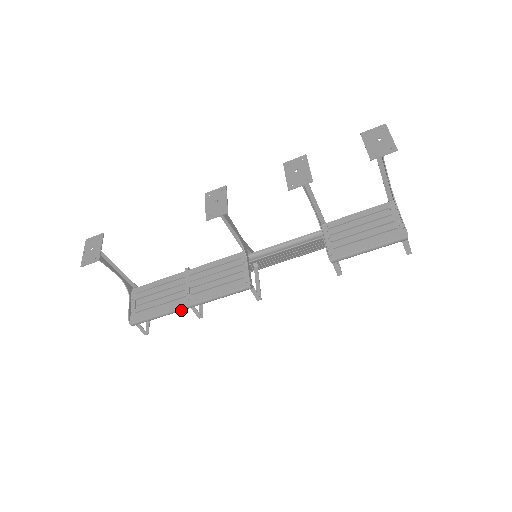
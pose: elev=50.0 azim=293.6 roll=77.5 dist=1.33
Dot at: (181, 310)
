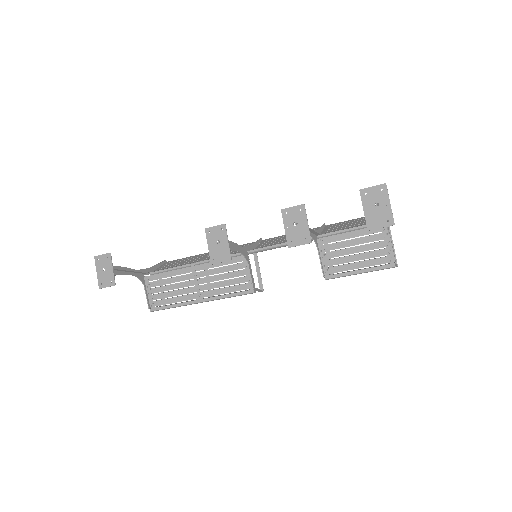
Dot at: (194, 303)
